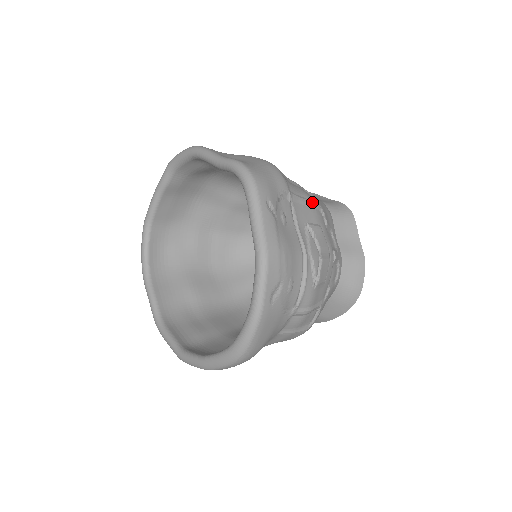
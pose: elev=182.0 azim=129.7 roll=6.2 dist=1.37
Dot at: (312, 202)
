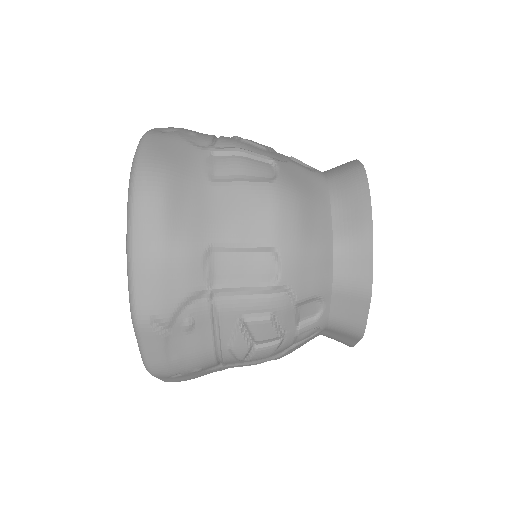
Dot at: occluded
